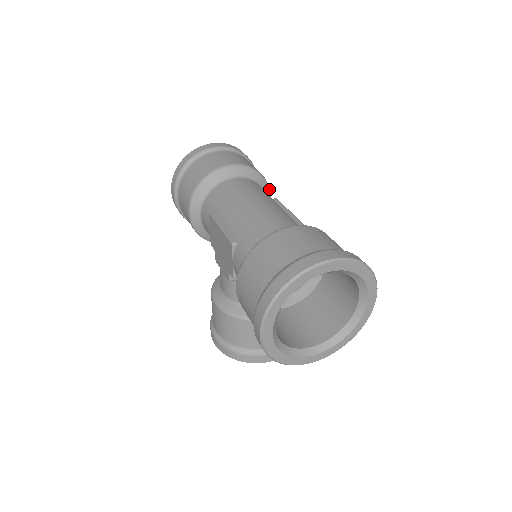
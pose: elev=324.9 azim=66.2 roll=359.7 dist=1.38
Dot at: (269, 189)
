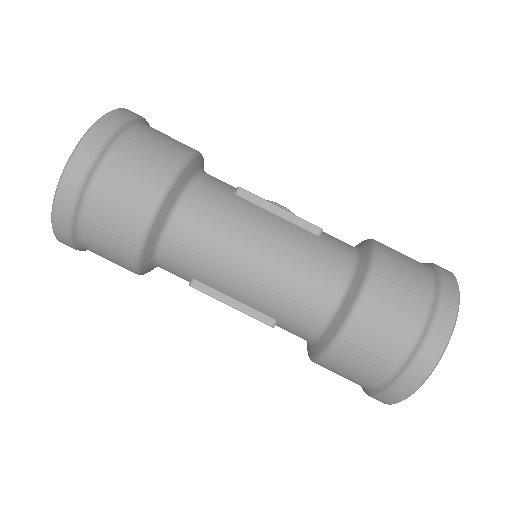
Dot at: (198, 154)
